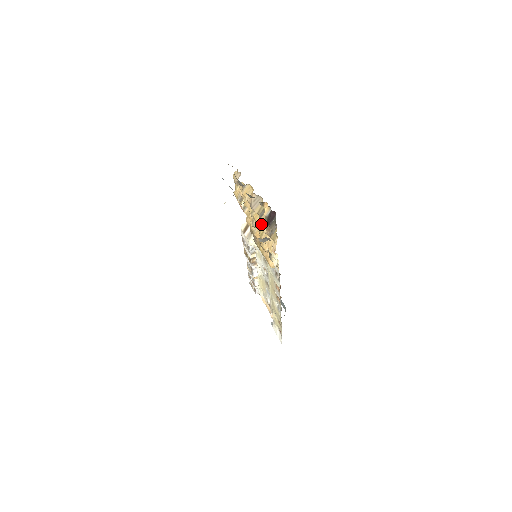
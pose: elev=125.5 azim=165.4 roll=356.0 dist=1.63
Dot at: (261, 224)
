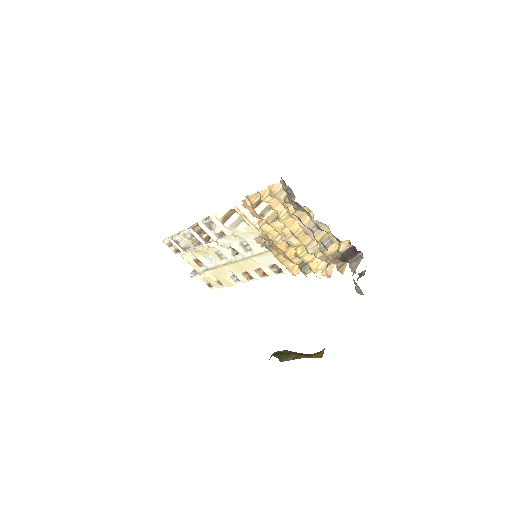
Dot at: (313, 249)
